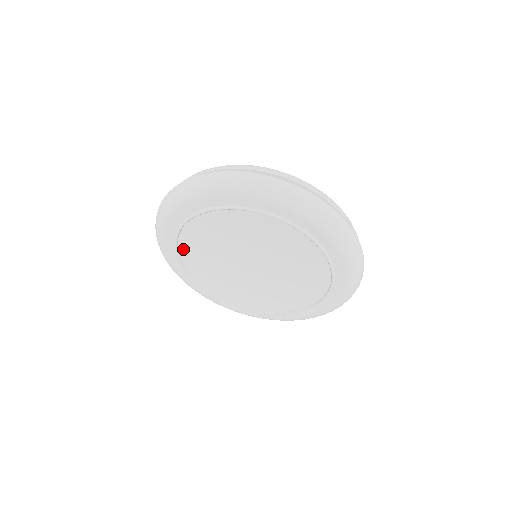
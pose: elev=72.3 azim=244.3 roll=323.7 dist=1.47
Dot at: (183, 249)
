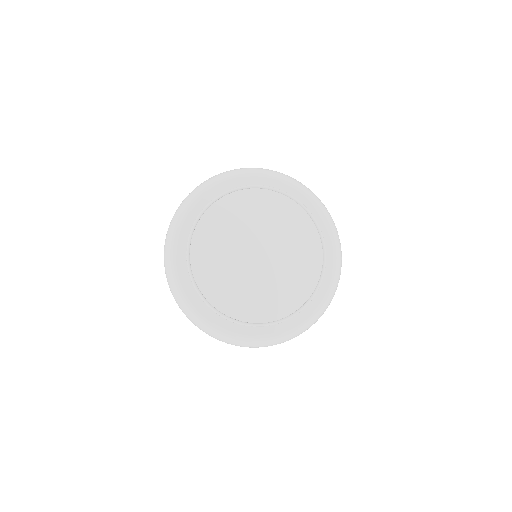
Dot at: (208, 294)
